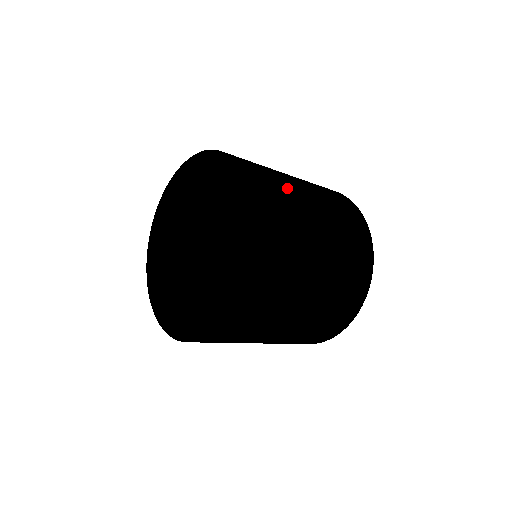
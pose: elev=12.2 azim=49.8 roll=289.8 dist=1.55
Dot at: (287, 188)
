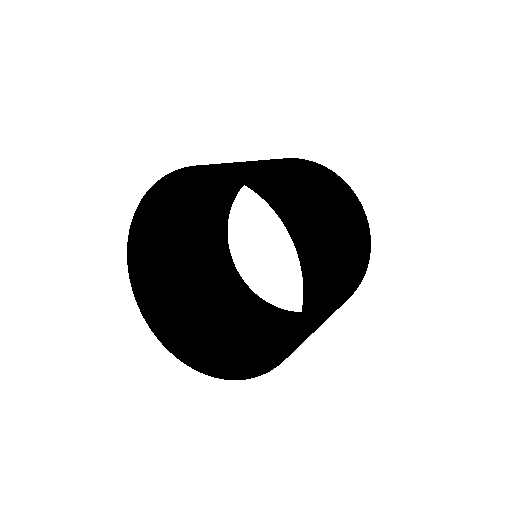
Dot at: (316, 210)
